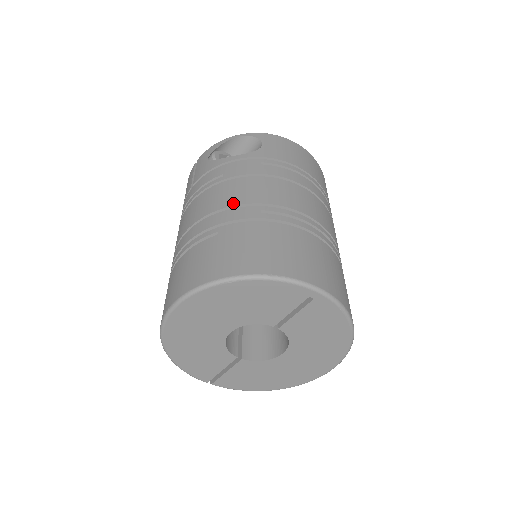
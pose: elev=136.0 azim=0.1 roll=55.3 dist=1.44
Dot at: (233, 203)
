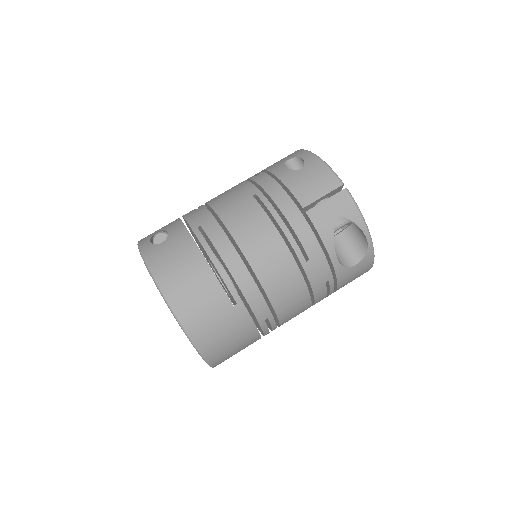
Dot at: (271, 296)
